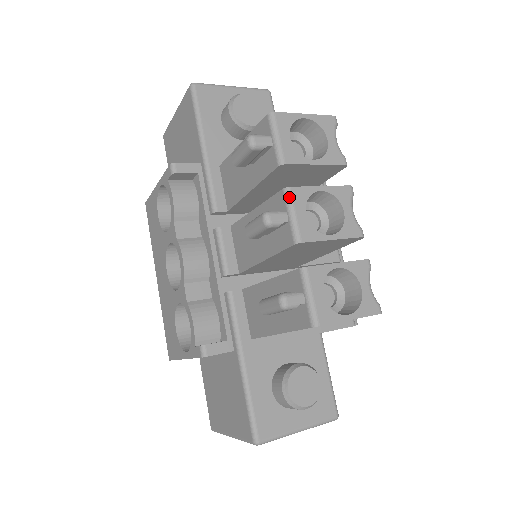
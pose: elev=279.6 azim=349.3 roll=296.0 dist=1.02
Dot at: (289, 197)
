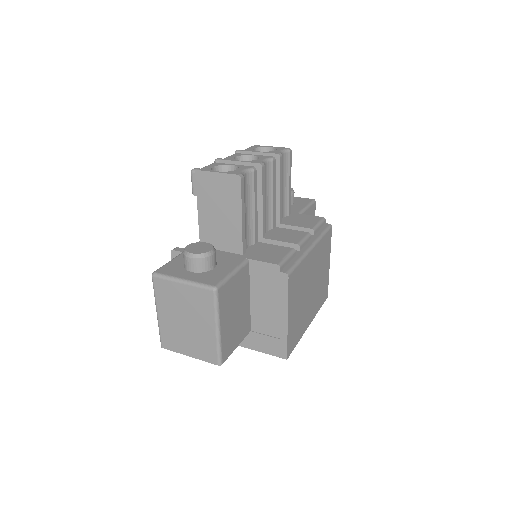
Dot at: (233, 155)
